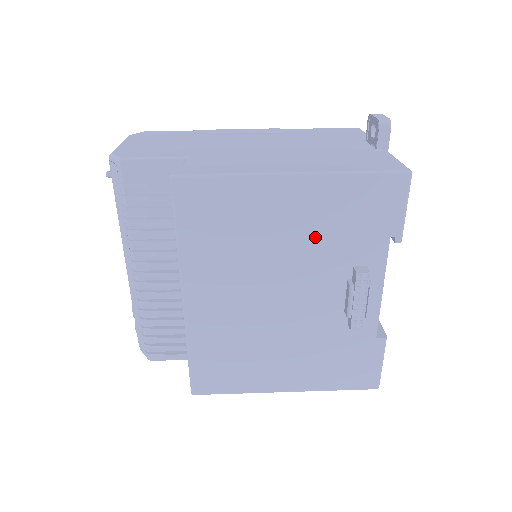
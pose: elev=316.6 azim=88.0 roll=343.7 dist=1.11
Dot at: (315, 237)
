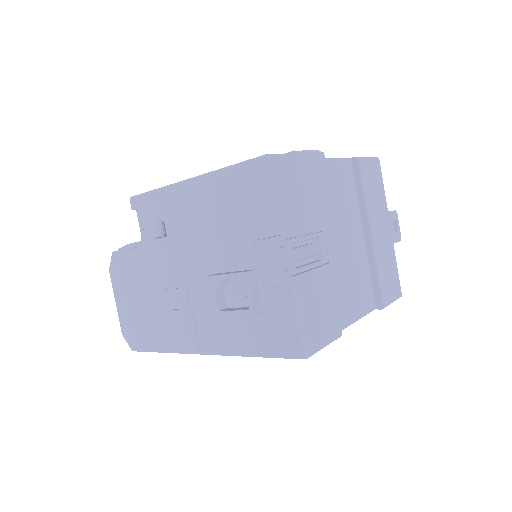
Dot at: occluded
